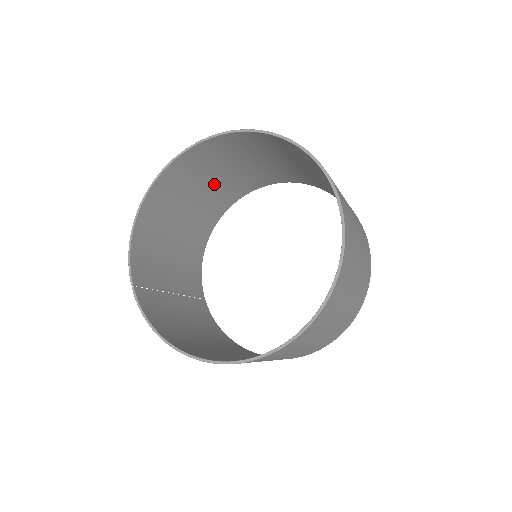
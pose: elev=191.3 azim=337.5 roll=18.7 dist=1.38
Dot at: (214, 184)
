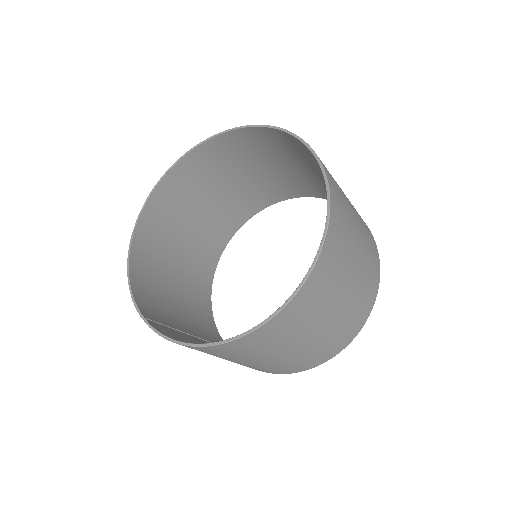
Dot at: (194, 229)
